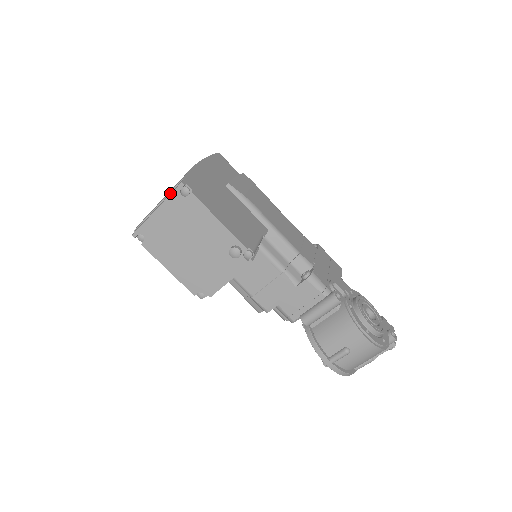
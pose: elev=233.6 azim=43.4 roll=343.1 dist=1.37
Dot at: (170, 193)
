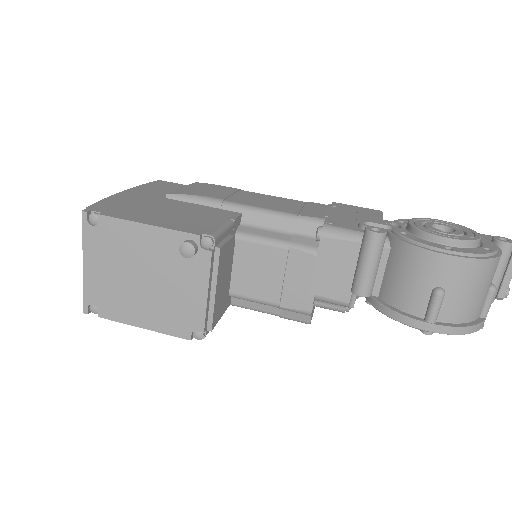
Dot at: (84, 234)
